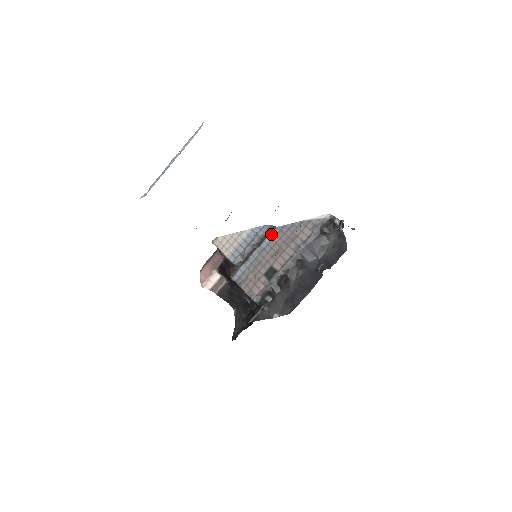
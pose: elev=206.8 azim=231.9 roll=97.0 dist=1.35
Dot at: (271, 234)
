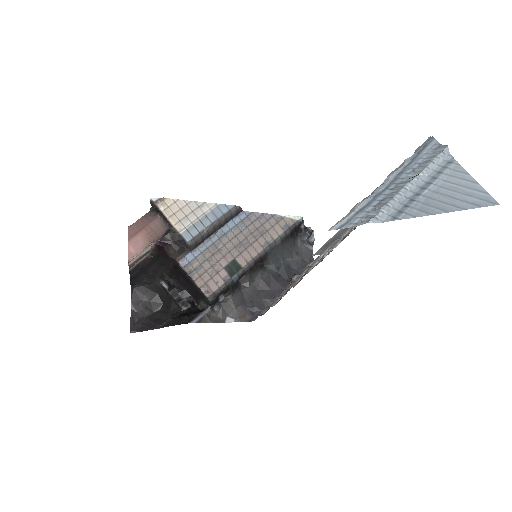
Dot at: (236, 218)
